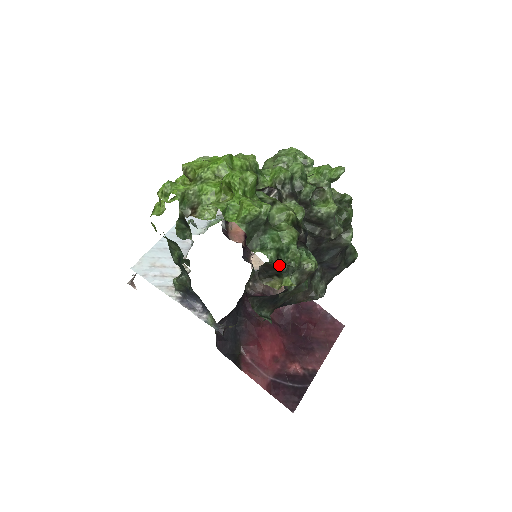
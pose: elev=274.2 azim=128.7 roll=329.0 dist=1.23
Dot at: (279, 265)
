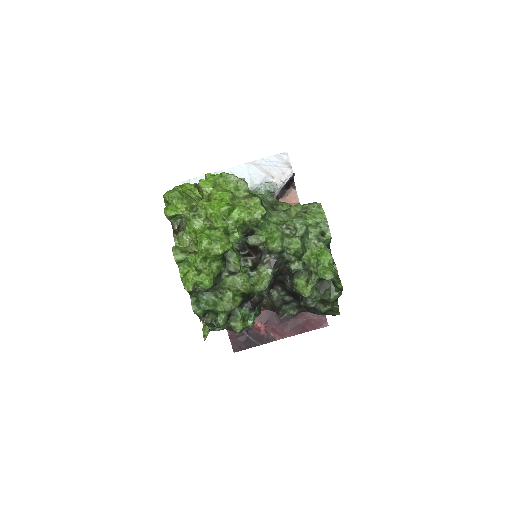
Dot at: (200, 321)
